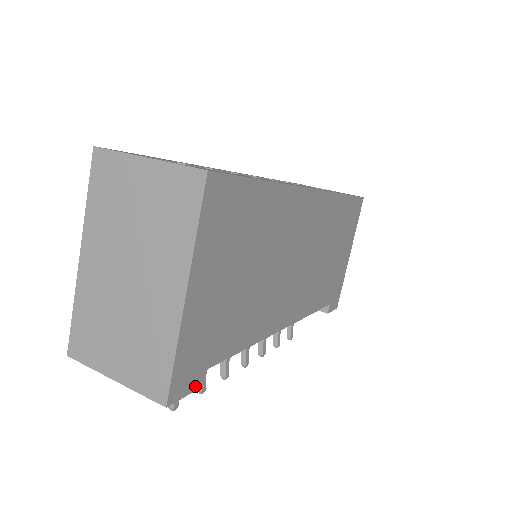
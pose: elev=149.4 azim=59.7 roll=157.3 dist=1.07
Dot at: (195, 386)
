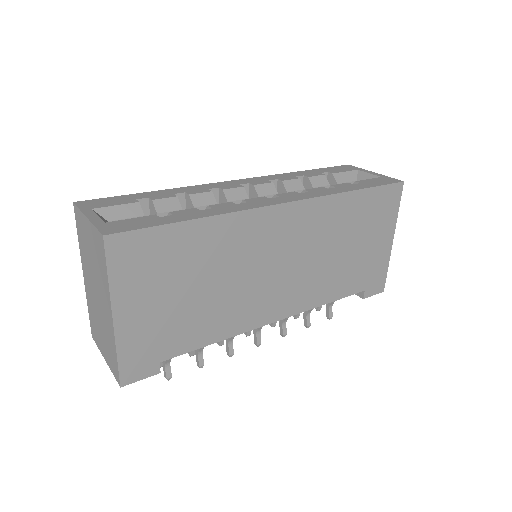
Dot at: (152, 373)
